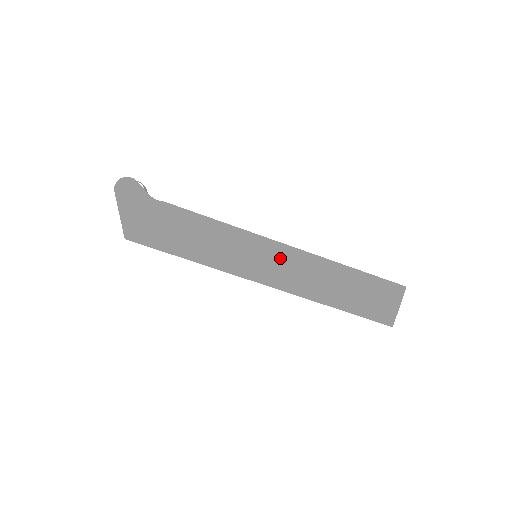
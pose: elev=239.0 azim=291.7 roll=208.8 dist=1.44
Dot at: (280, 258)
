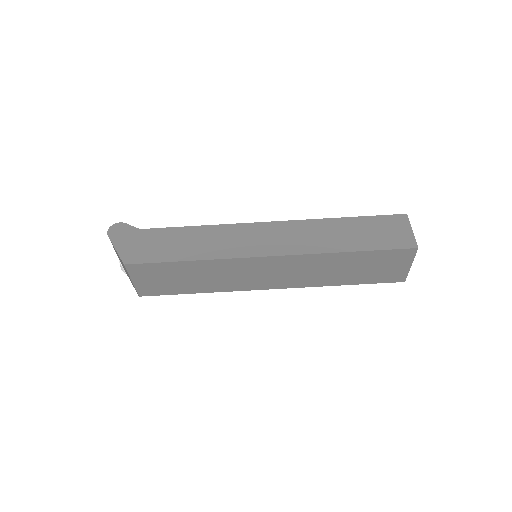
Dot at: (272, 232)
